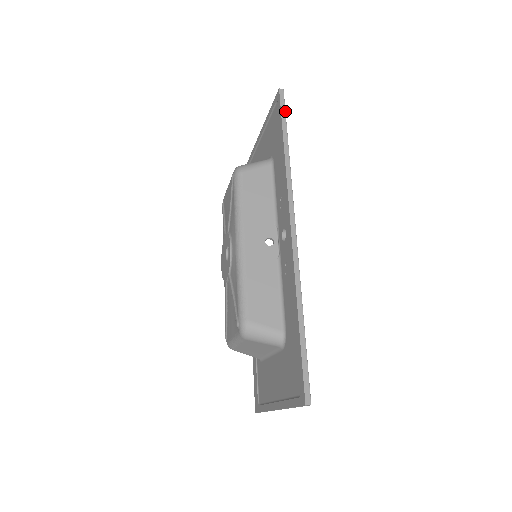
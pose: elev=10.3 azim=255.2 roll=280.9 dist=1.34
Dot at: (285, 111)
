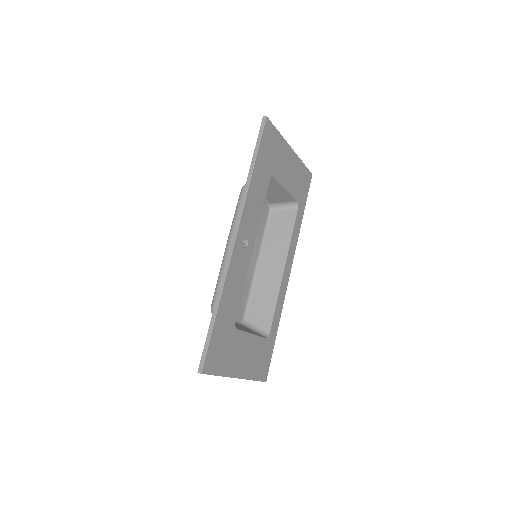
Dot at: (261, 137)
